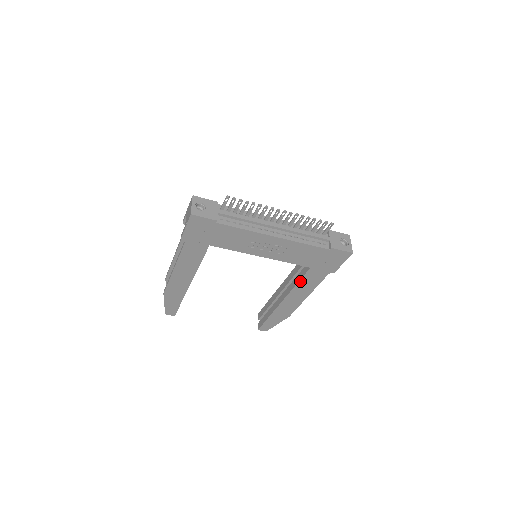
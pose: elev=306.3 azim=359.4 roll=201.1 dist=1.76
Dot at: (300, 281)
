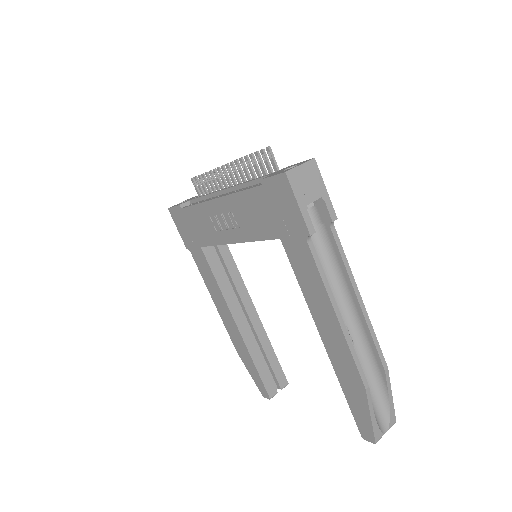
Dot at: (298, 278)
